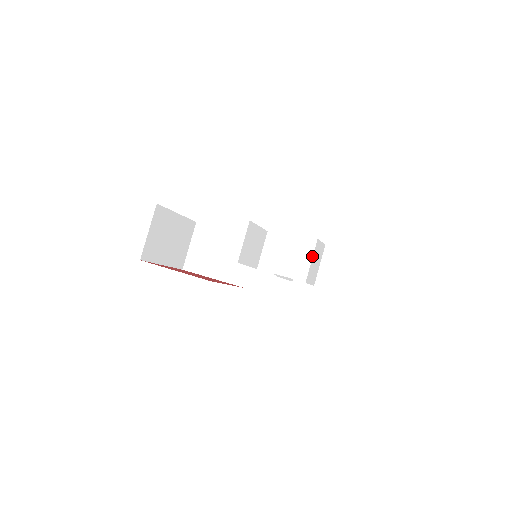
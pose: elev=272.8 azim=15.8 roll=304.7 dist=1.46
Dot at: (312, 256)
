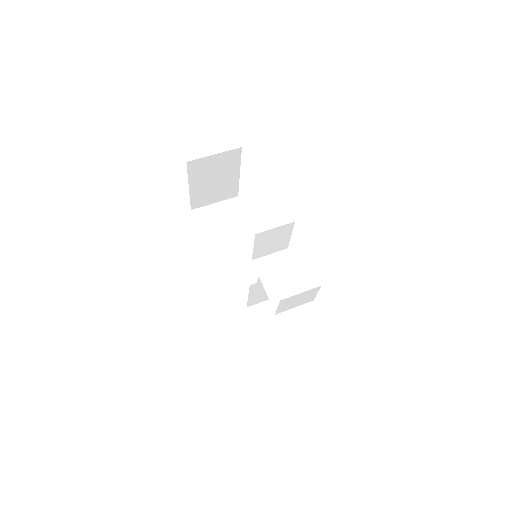
Dot at: occluded
